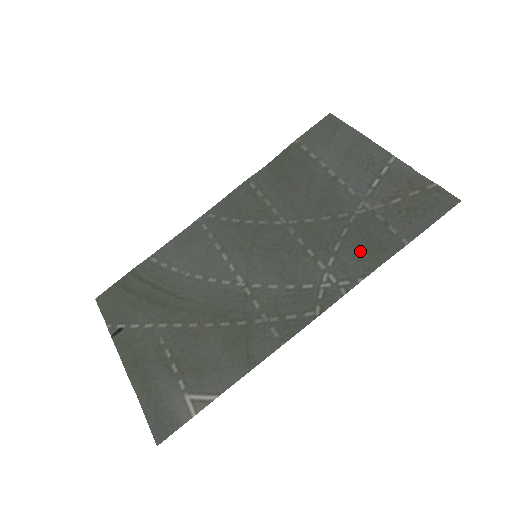
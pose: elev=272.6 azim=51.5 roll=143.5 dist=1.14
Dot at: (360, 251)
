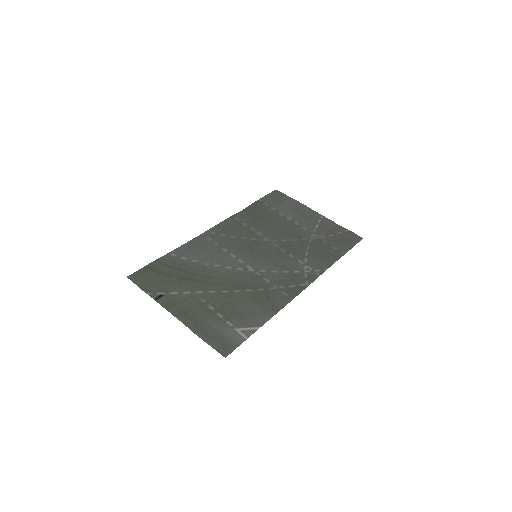
Dot at: (321, 256)
